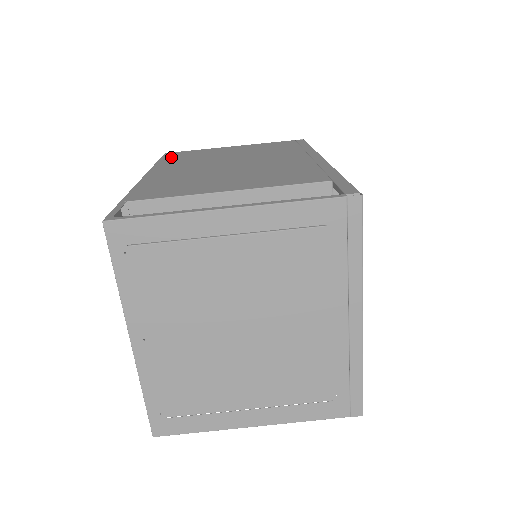
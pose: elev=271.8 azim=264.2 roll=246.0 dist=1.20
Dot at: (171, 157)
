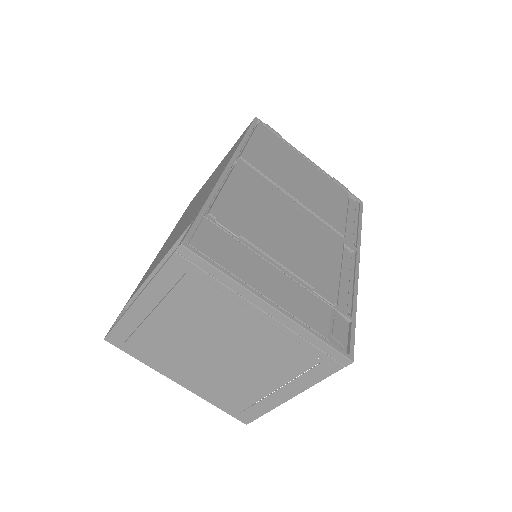
Dot at: occluded
